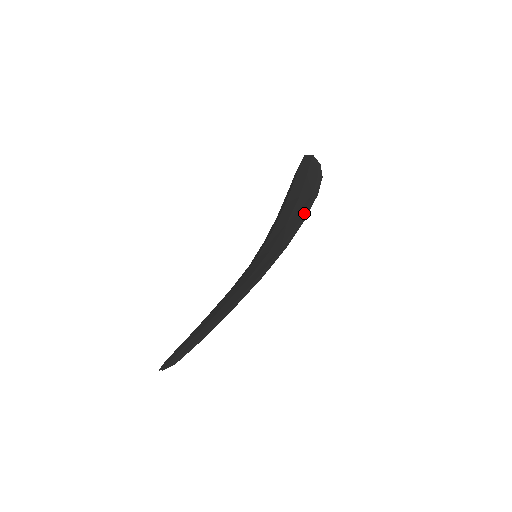
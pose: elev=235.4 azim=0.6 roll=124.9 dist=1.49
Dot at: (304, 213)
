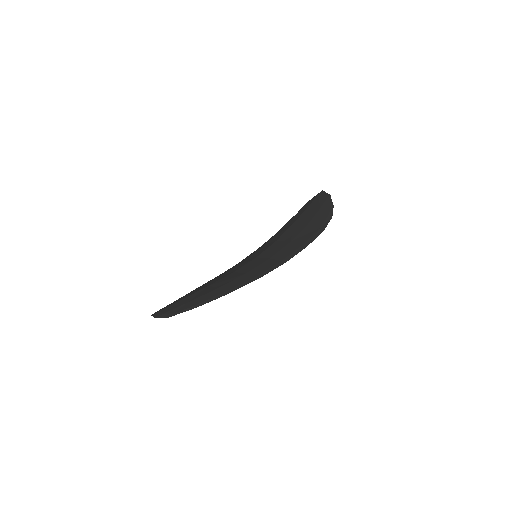
Dot at: (308, 240)
